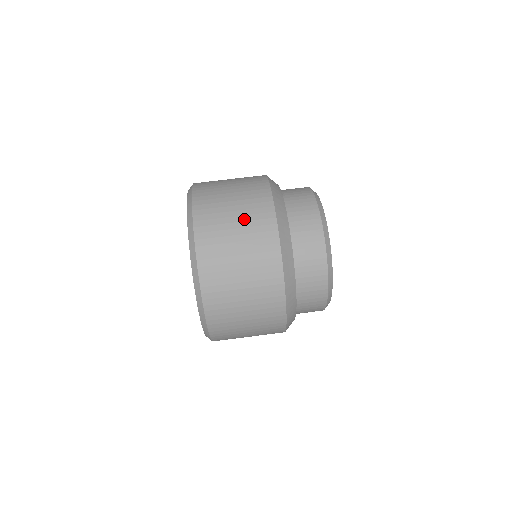
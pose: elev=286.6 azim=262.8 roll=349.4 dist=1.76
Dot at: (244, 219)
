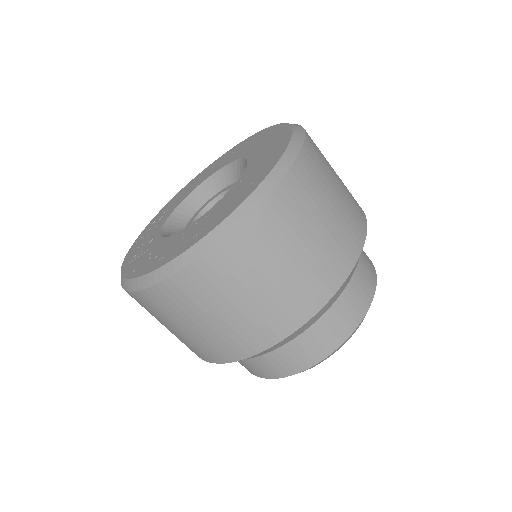
Dot at: (216, 330)
